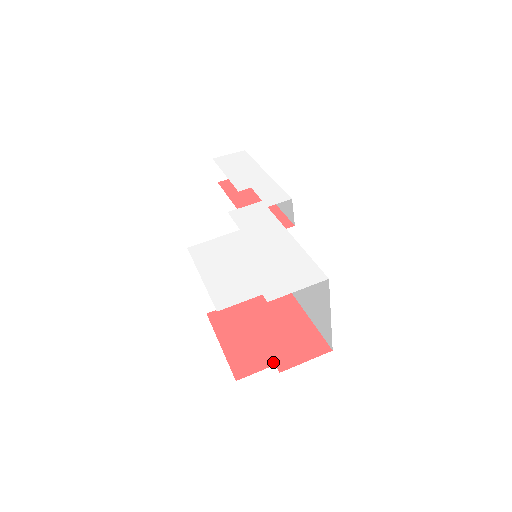
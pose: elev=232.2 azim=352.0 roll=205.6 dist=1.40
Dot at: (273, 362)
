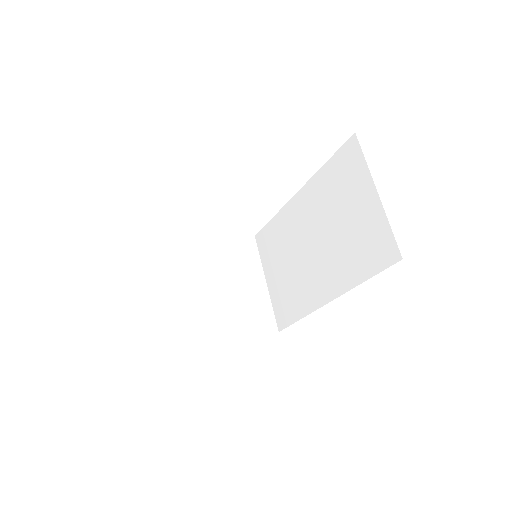
Dot at: occluded
